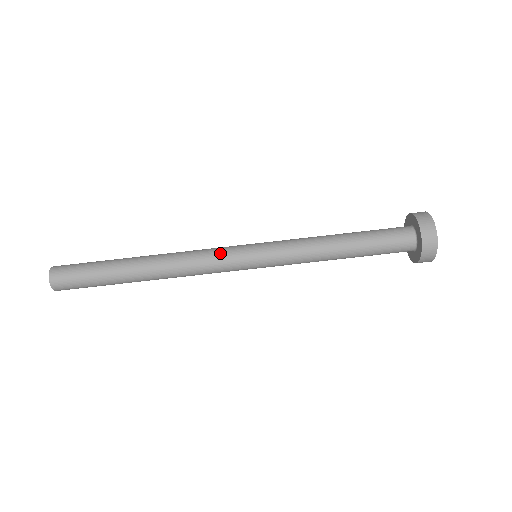
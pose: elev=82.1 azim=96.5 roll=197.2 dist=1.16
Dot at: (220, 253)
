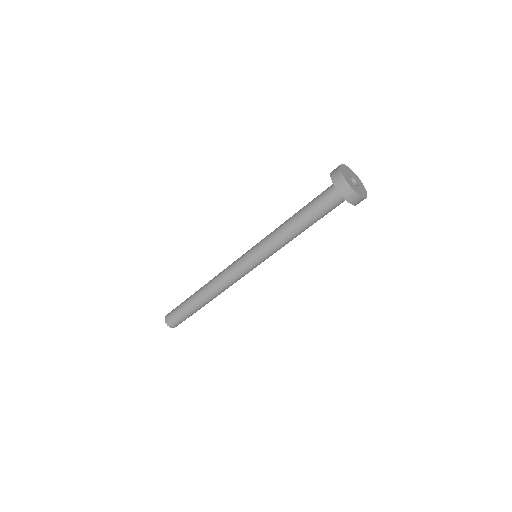
Dot at: (233, 265)
